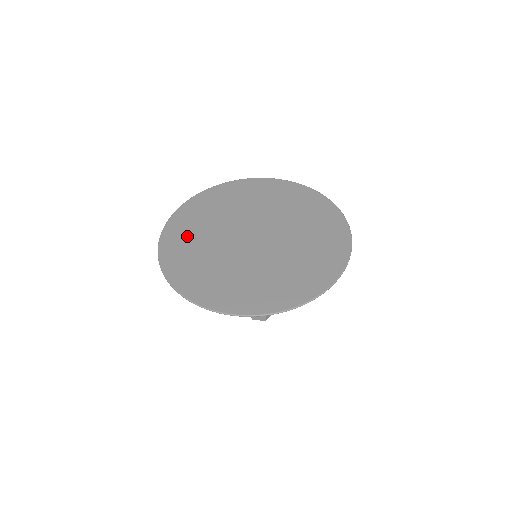
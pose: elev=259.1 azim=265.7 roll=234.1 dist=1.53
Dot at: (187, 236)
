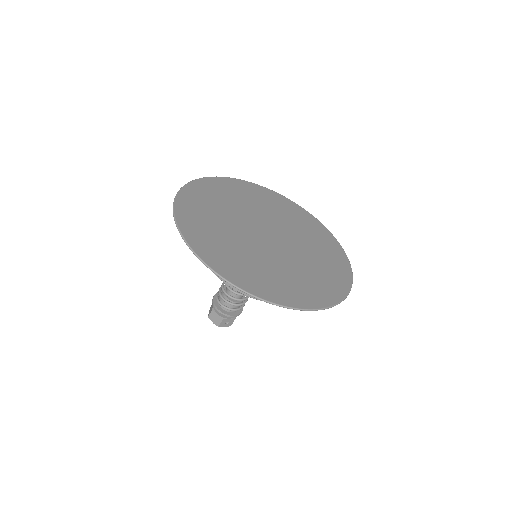
Dot at: (215, 195)
